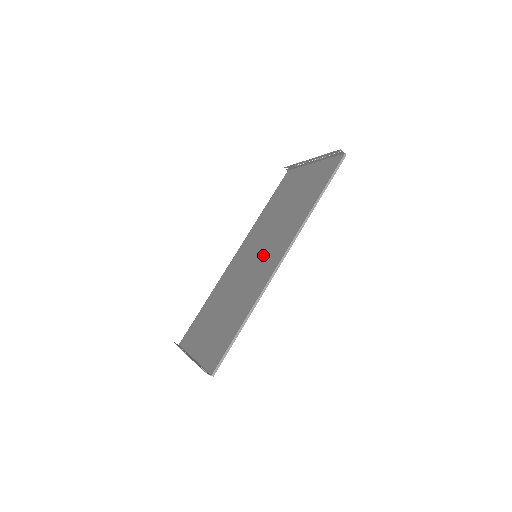
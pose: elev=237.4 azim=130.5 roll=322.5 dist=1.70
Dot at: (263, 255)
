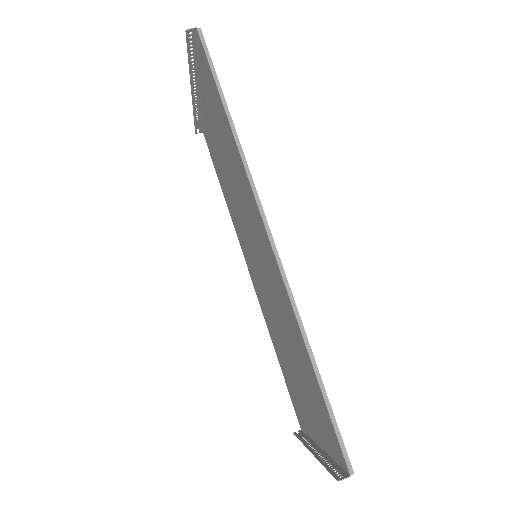
Dot at: (257, 248)
